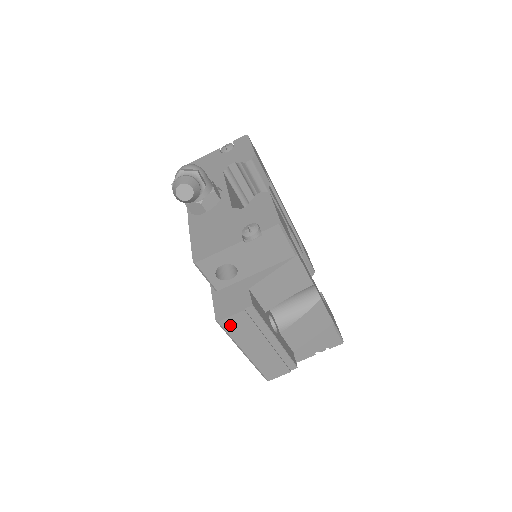
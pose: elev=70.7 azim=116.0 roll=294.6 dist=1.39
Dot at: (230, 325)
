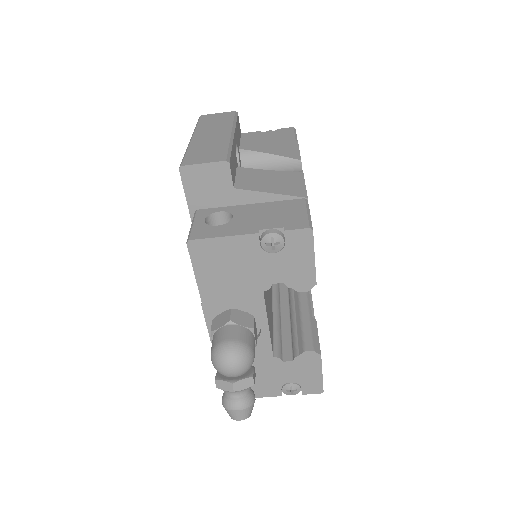
Dot at: occluded
